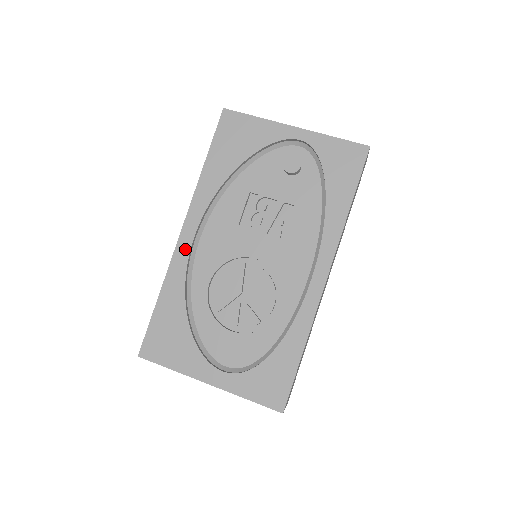
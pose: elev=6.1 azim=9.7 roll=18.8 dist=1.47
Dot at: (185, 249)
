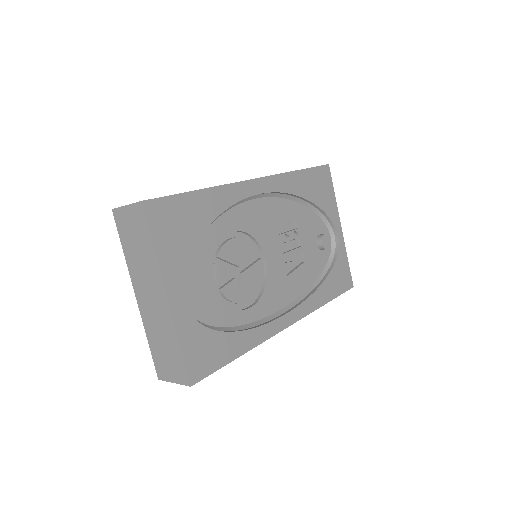
Dot at: (247, 191)
